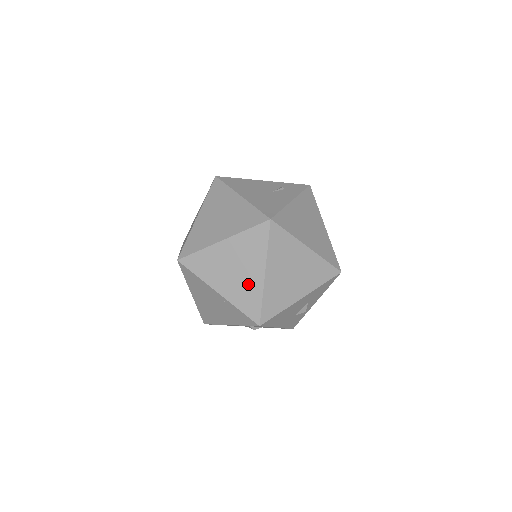
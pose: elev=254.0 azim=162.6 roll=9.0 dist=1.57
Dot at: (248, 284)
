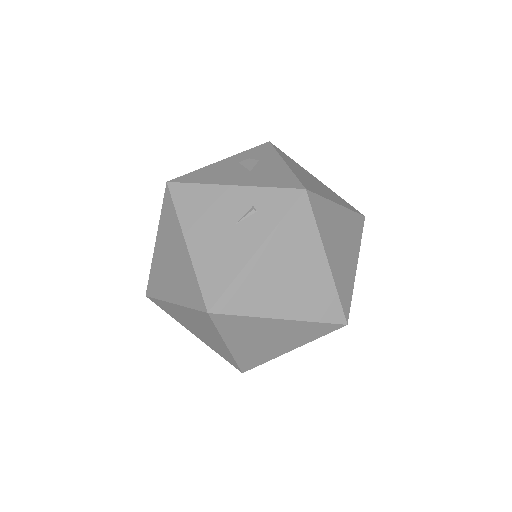
Dot at: (216, 344)
